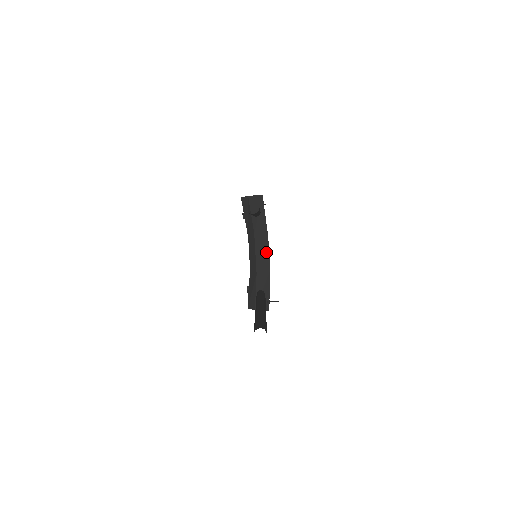
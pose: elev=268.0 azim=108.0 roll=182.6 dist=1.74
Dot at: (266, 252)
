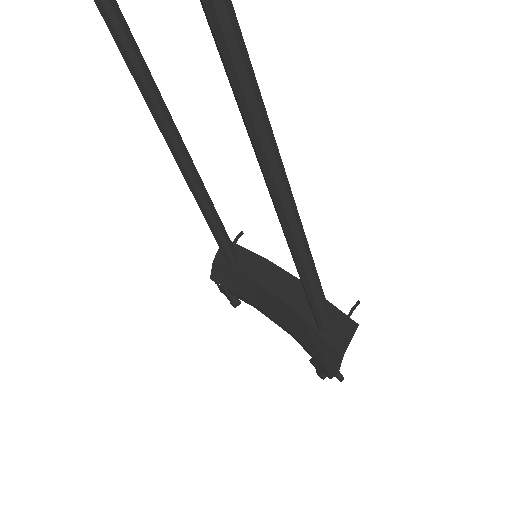
Dot at: (279, 273)
